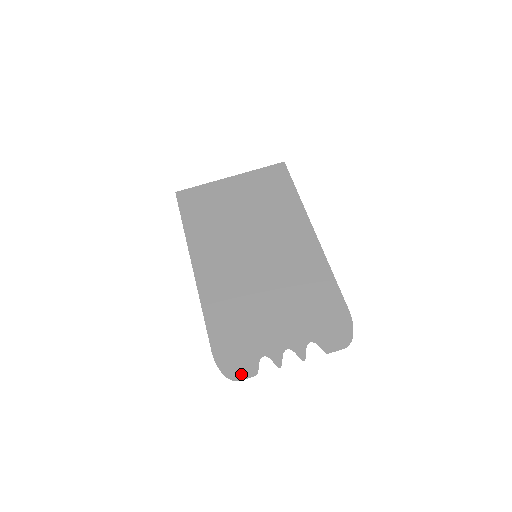
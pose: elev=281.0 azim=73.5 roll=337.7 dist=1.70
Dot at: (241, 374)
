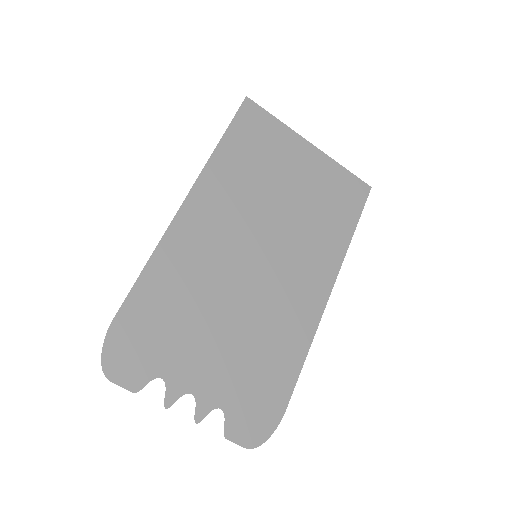
Dot at: (120, 376)
